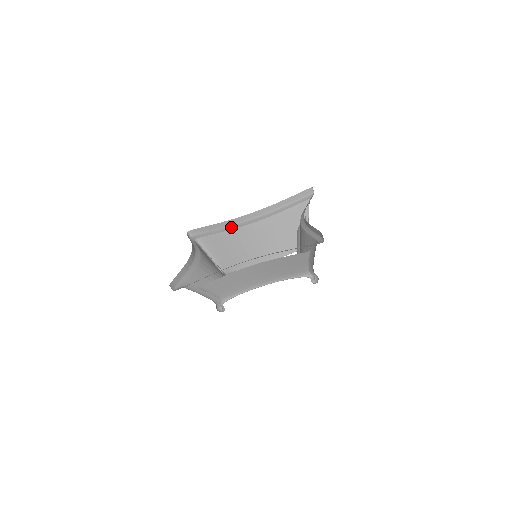
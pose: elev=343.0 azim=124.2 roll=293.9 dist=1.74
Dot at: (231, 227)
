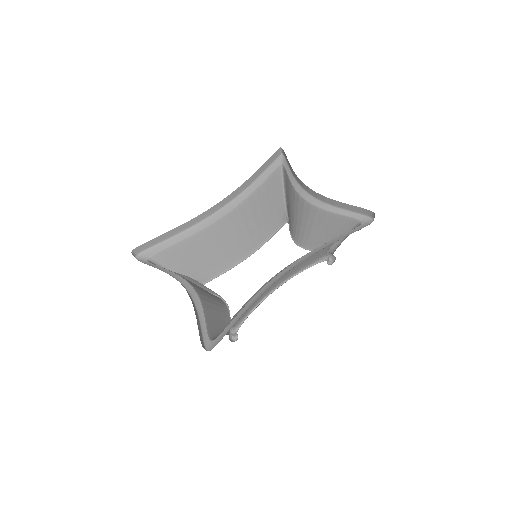
Dot at: (197, 227)
